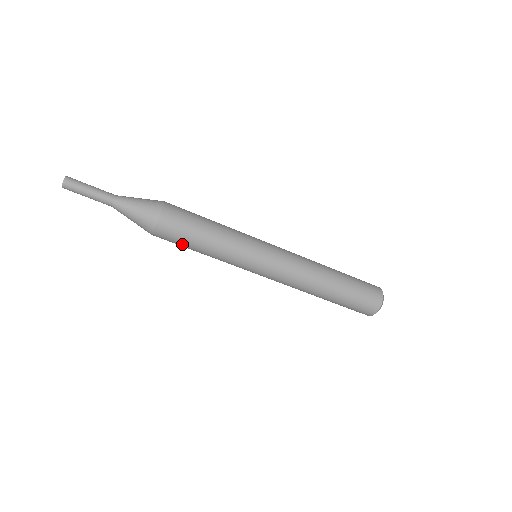
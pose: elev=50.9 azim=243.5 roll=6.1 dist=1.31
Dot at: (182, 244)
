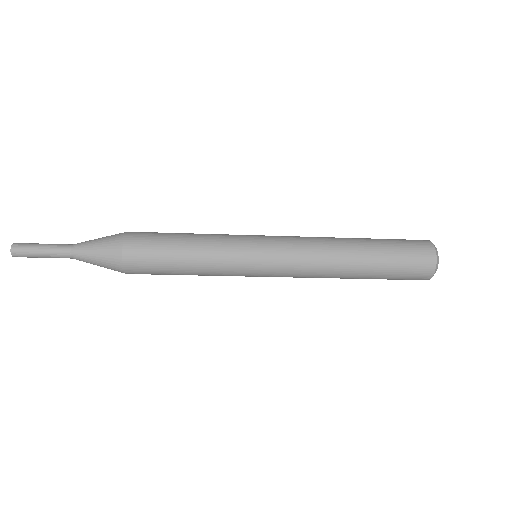
Dot at: occluded
